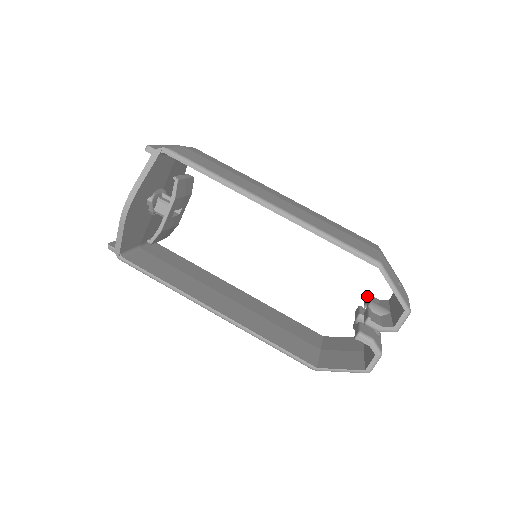
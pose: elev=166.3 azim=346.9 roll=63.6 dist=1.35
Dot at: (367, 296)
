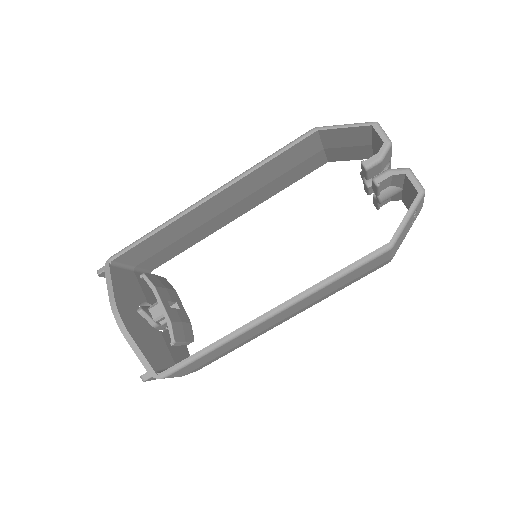
Dot at: occluded
